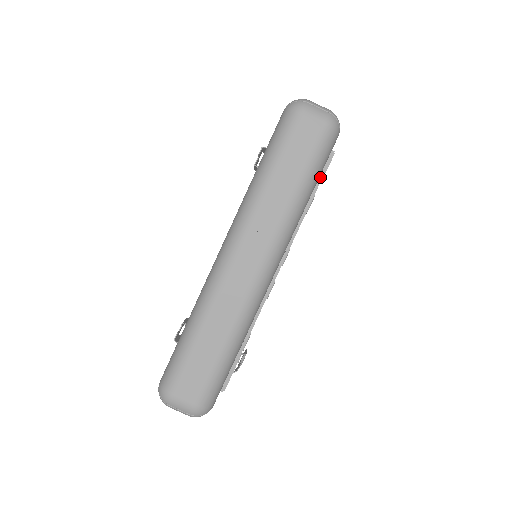
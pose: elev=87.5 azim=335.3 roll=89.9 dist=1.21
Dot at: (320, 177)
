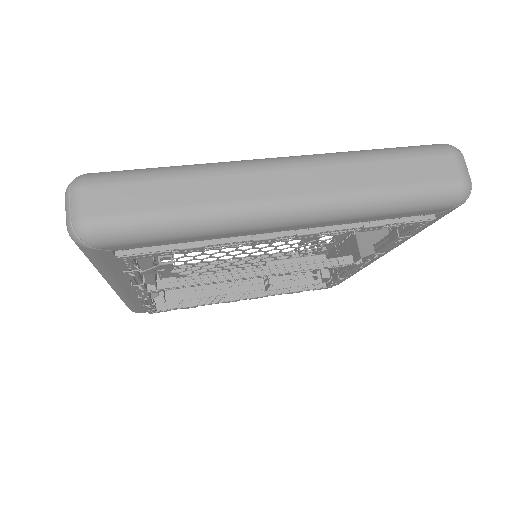
Dot at: (404, 219)
